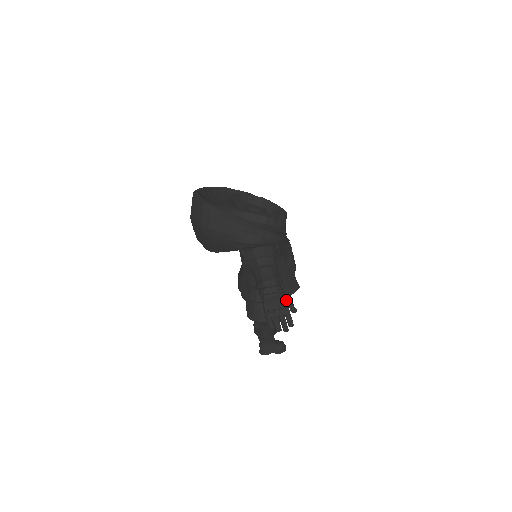
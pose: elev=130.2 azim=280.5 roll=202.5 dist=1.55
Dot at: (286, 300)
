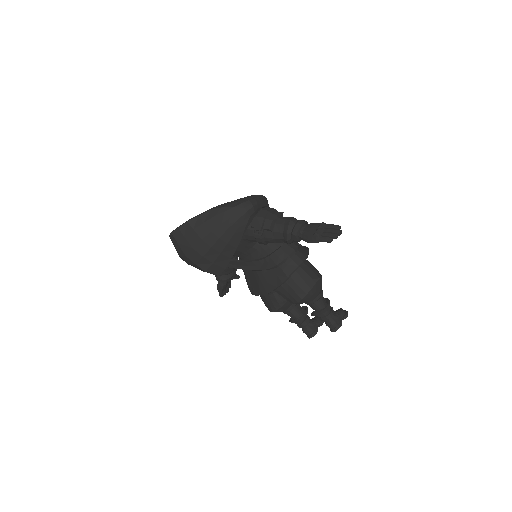
Dot at: (315, 223)
